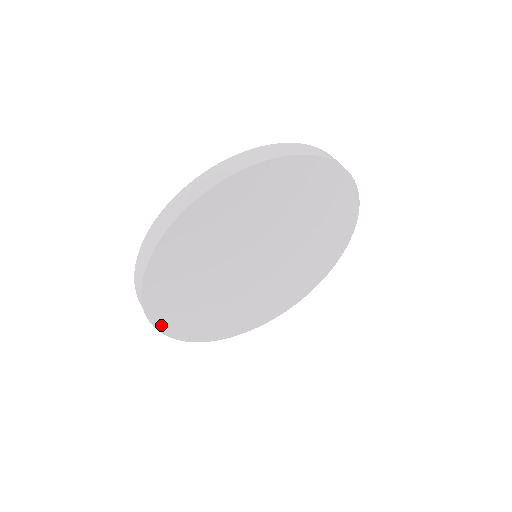
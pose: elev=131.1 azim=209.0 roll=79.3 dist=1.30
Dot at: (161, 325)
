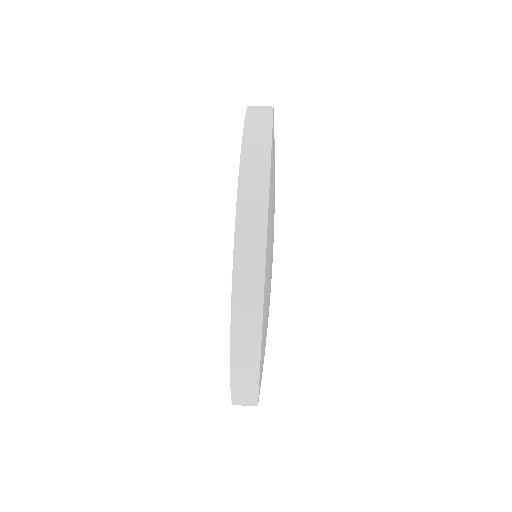
Dot at: occluded
